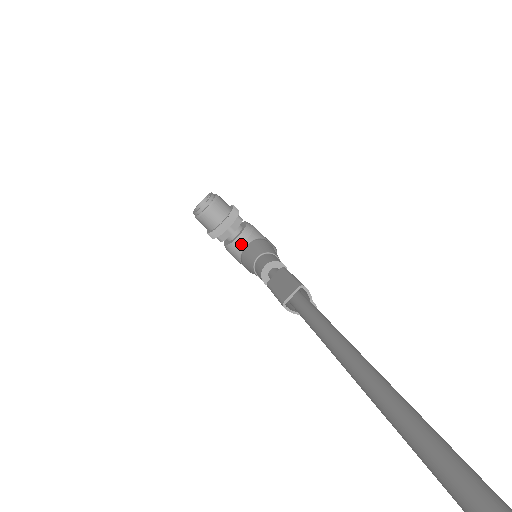
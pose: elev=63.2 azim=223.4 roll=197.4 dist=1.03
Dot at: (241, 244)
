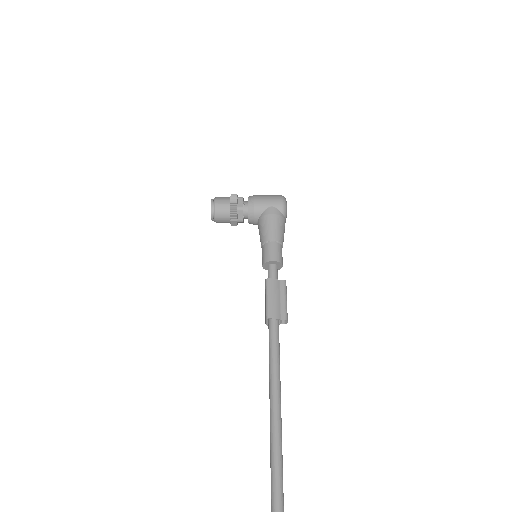
Dot at: (253, 223)
